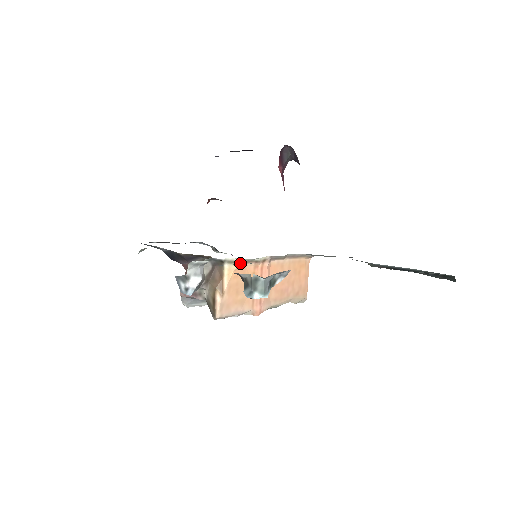
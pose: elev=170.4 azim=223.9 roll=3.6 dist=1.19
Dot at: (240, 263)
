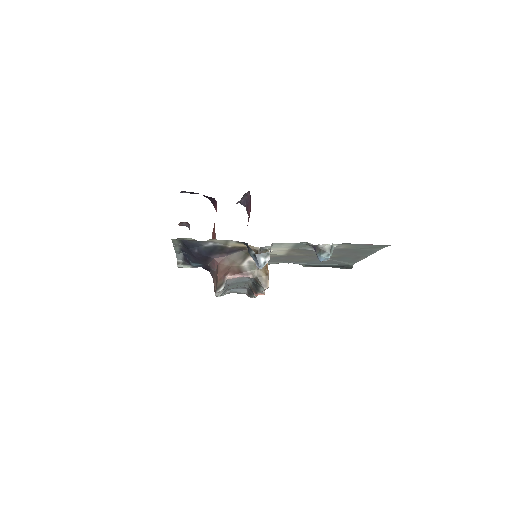
Dot at: occluded
